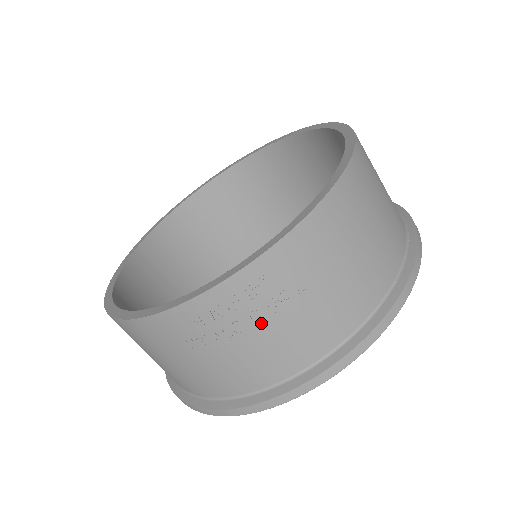
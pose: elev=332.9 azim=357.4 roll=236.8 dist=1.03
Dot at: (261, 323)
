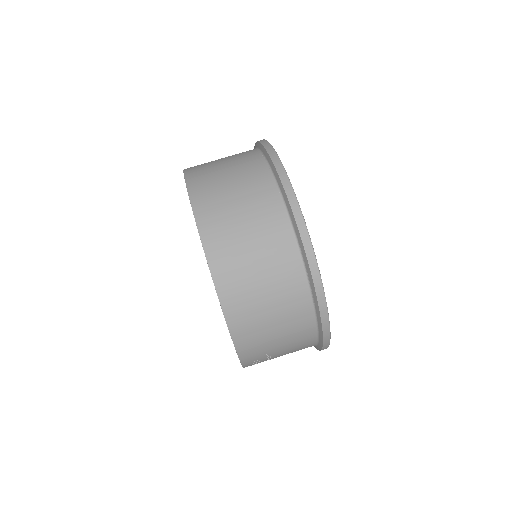
Dot at: (275, 357)
